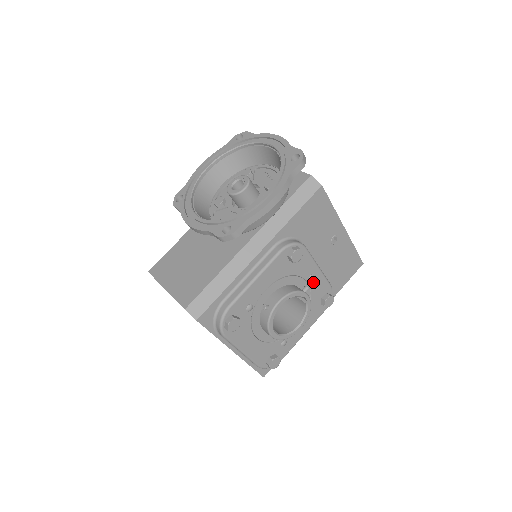
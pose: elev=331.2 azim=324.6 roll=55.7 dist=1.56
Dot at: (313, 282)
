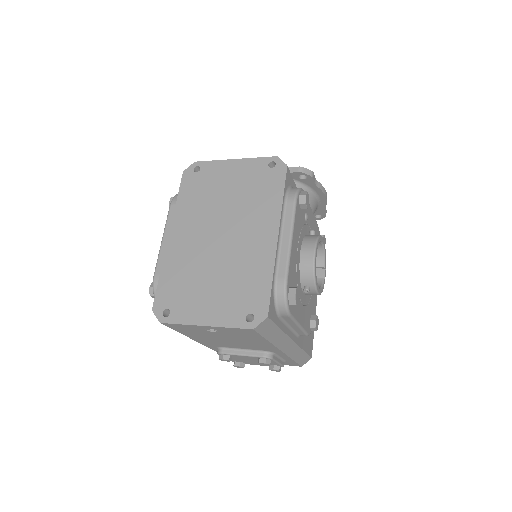
Dot at: occluded
